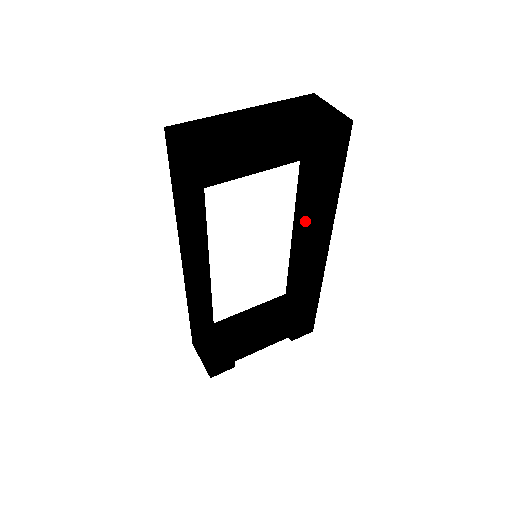
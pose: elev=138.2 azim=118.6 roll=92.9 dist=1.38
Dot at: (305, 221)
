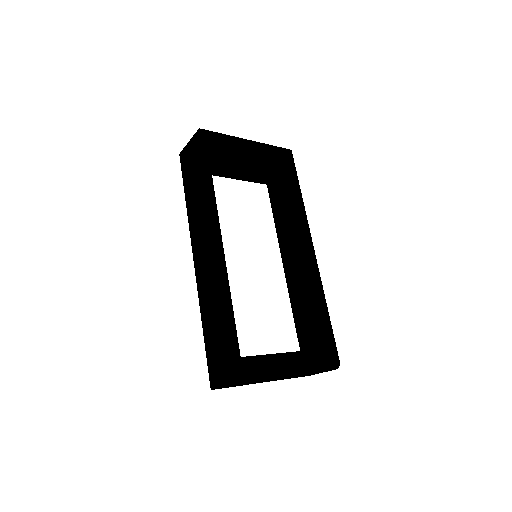
Dot at: (290, 247)
